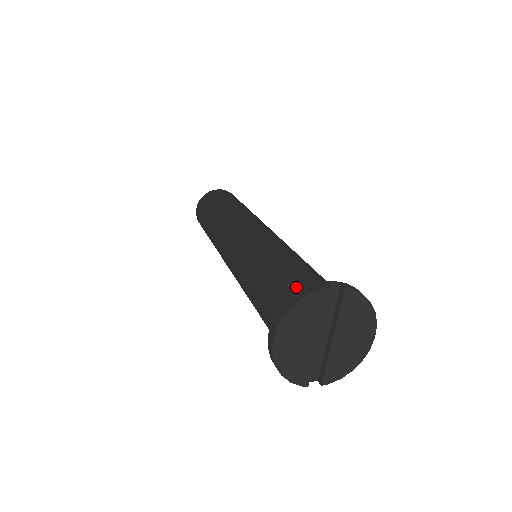
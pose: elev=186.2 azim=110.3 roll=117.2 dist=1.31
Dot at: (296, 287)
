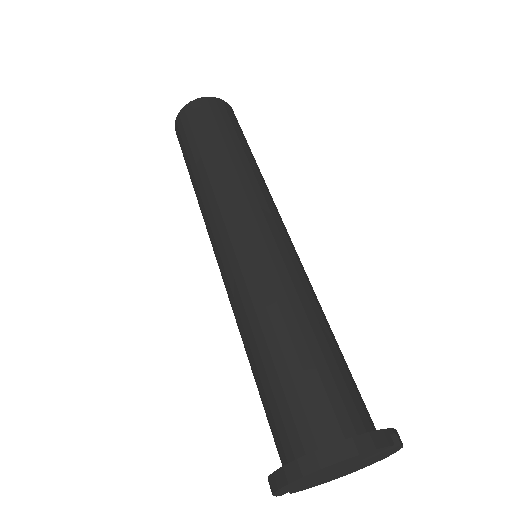
Dot at: (342, 402)
